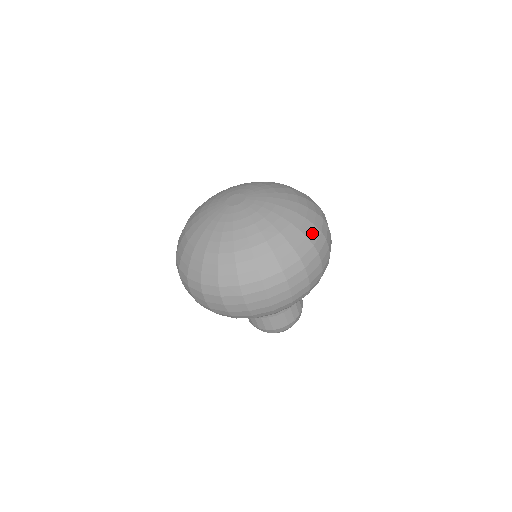
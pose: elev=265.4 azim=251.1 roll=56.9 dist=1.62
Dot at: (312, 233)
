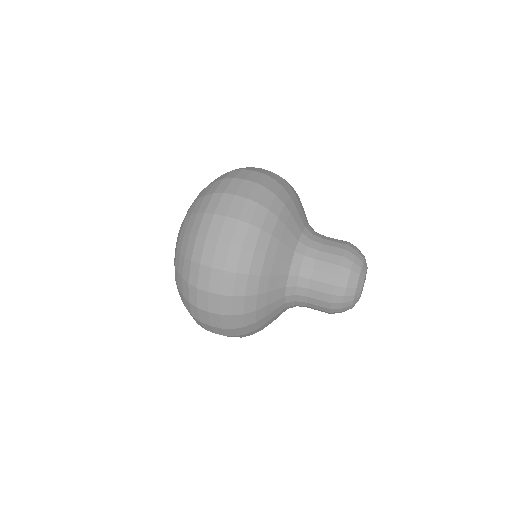
Dot at: (212, 188)
